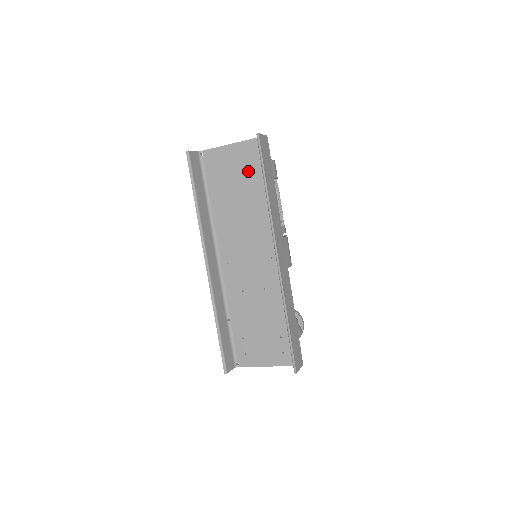
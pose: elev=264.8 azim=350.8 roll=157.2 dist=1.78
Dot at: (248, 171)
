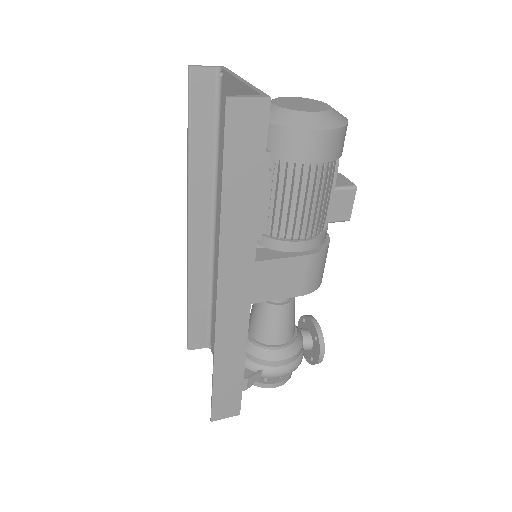
Dot at: occluded
